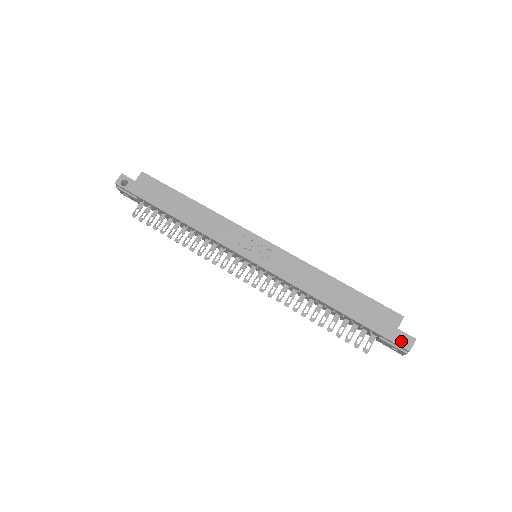
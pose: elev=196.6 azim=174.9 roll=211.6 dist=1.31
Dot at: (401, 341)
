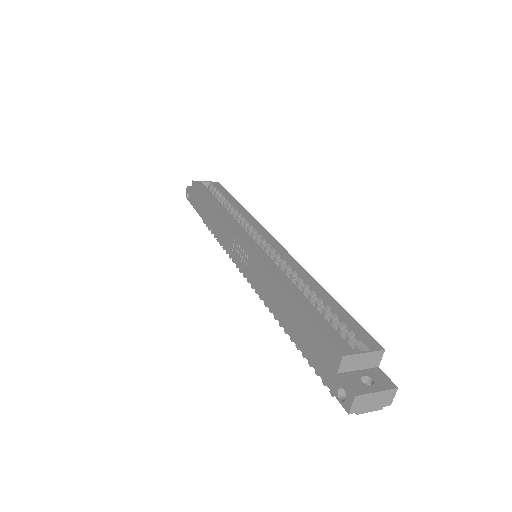
Dot at: occluded
